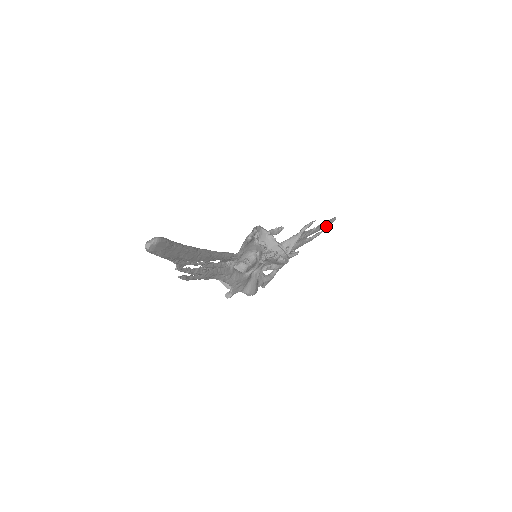
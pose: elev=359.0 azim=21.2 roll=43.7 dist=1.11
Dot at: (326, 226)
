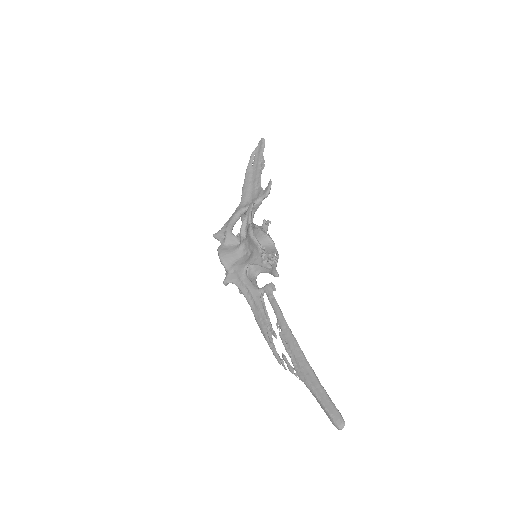
Dot at: (259, 153)
